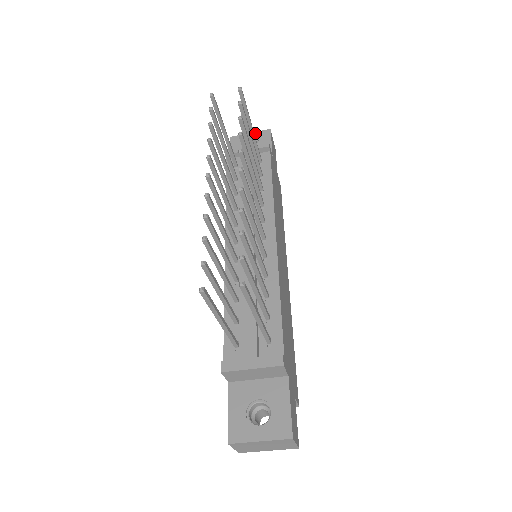
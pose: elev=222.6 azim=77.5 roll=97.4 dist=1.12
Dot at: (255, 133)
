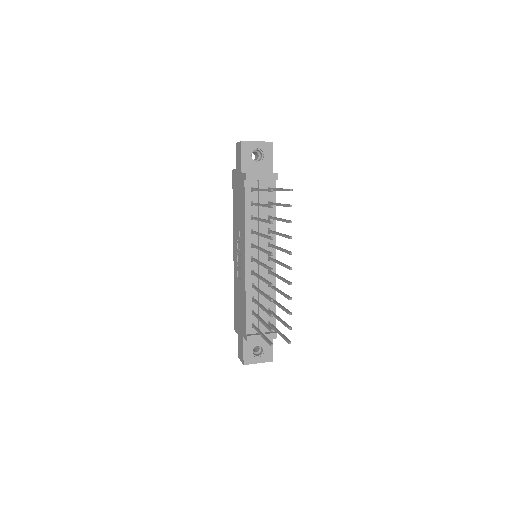
Dot at: (261, 143)
